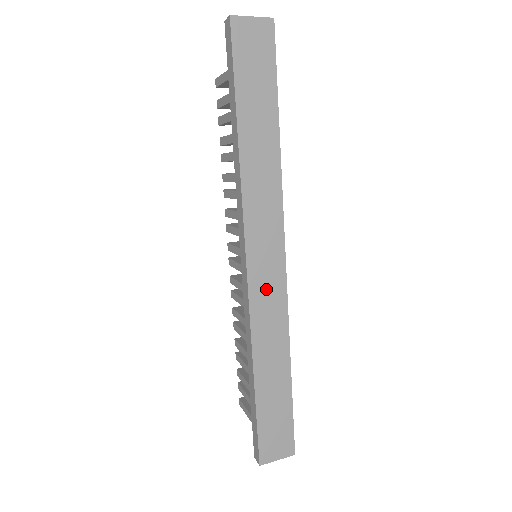
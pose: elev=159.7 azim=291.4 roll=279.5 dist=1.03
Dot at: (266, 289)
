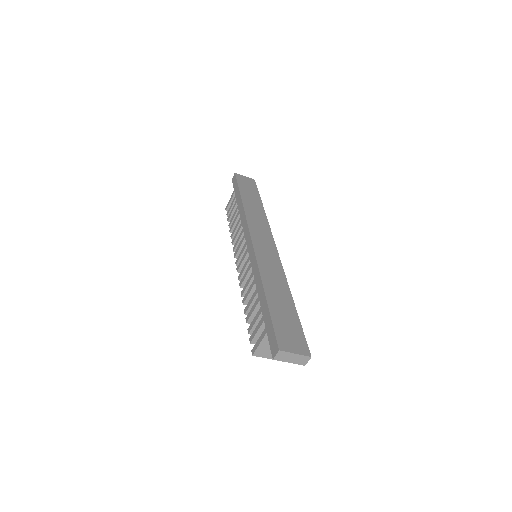
Dot at: (266, 253)
